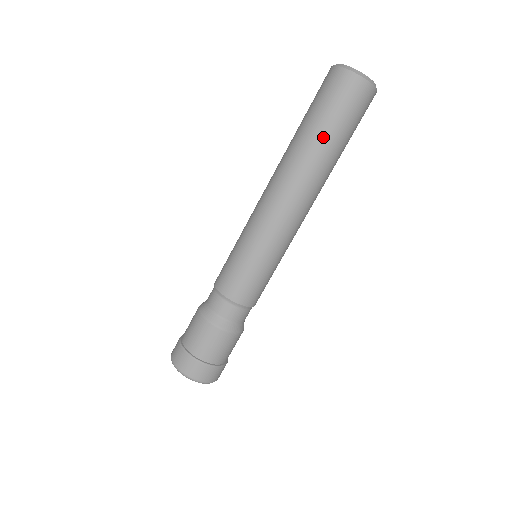
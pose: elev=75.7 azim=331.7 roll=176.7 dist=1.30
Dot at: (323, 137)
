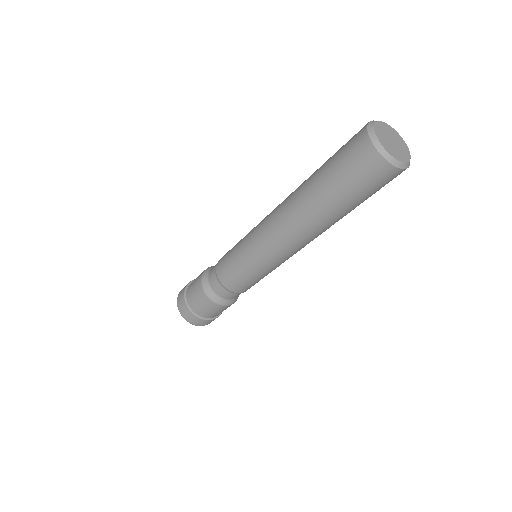
Dot at: (330, 200)
